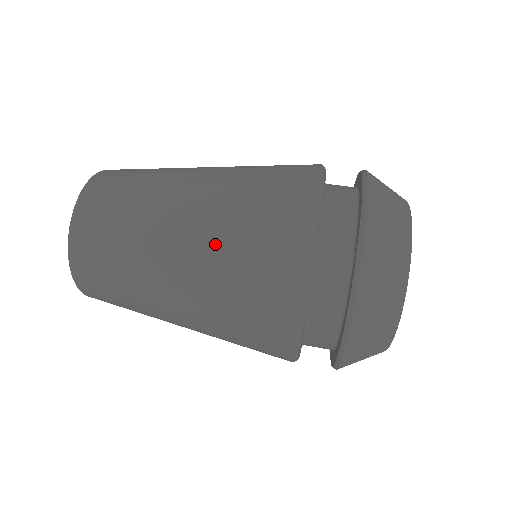
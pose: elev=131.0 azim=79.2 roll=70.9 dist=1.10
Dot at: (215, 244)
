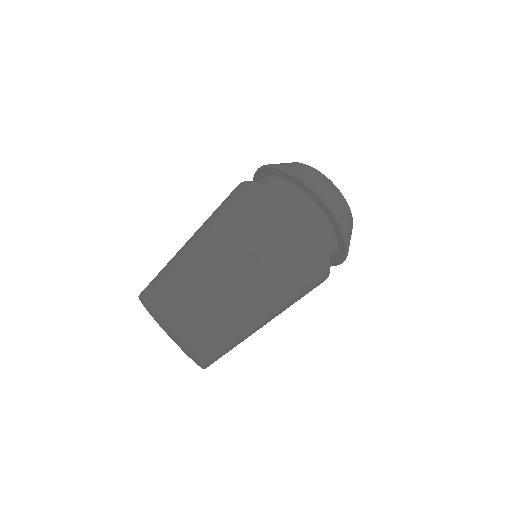
Dot at: (238, 233)
